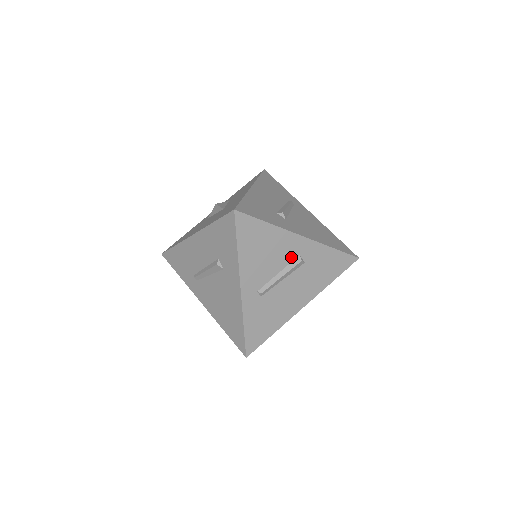
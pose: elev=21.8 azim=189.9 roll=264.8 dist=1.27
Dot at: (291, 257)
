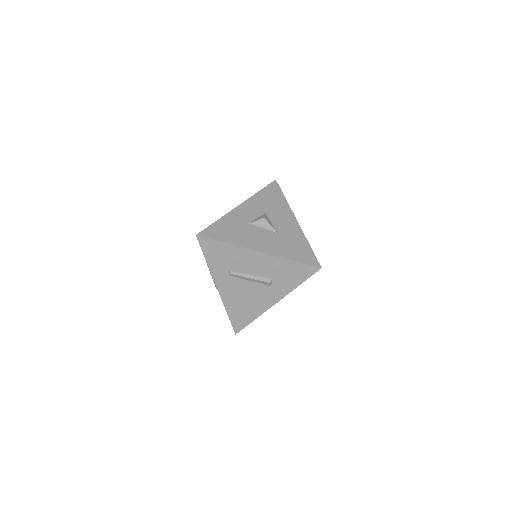
Dot at: occluded
